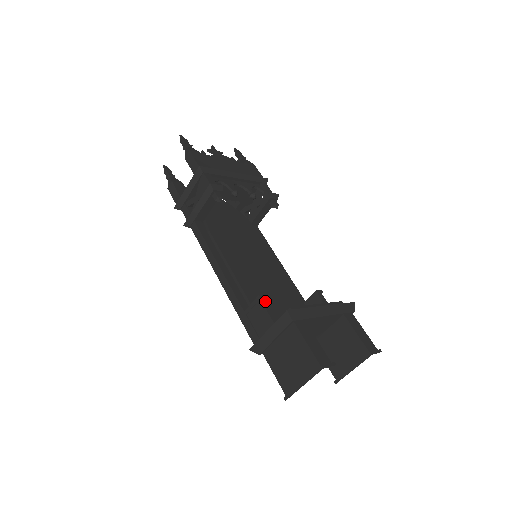
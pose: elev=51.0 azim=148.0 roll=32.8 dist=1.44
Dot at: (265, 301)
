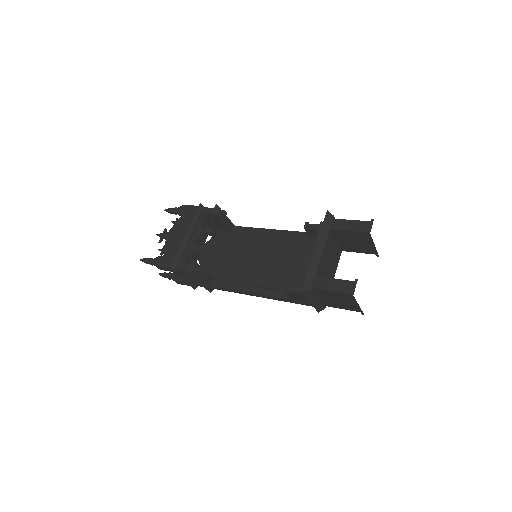
Dot at: (289, 288)
